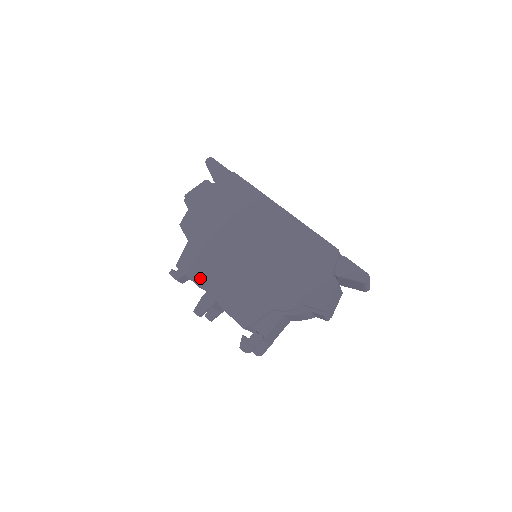
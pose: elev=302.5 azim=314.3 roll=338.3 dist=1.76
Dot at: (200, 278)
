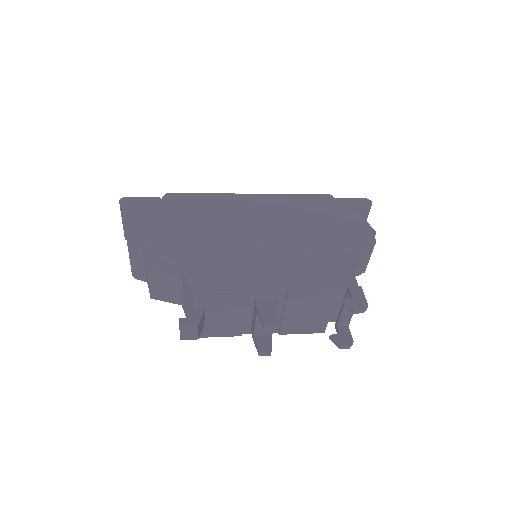
Dot at: (238, 286)
